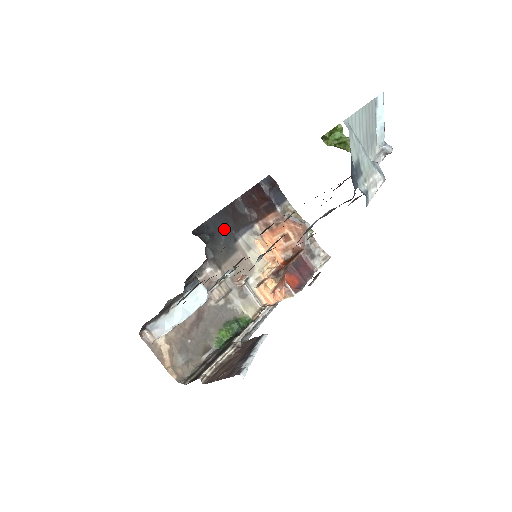
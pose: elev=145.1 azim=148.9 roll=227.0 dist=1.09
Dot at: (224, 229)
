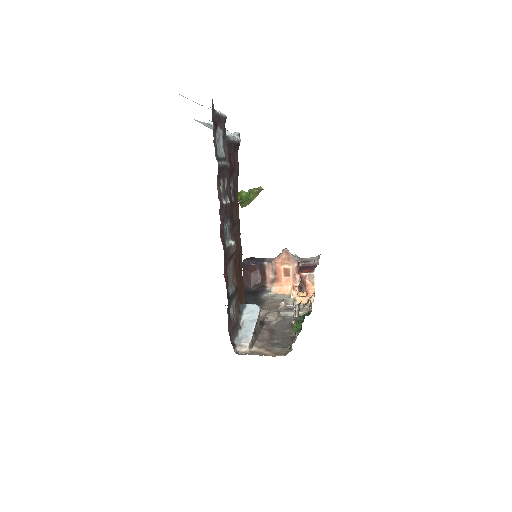
Dot at: (247, 299)
